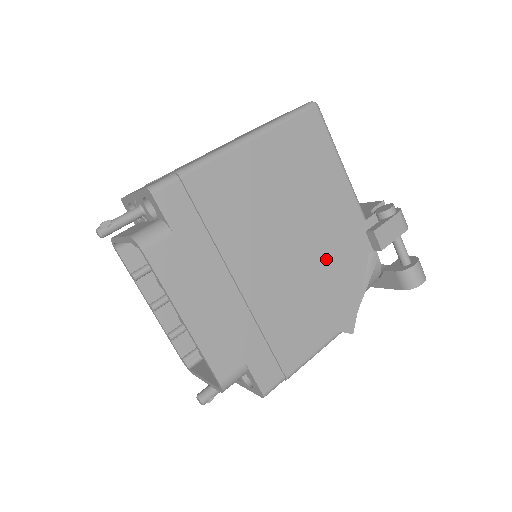
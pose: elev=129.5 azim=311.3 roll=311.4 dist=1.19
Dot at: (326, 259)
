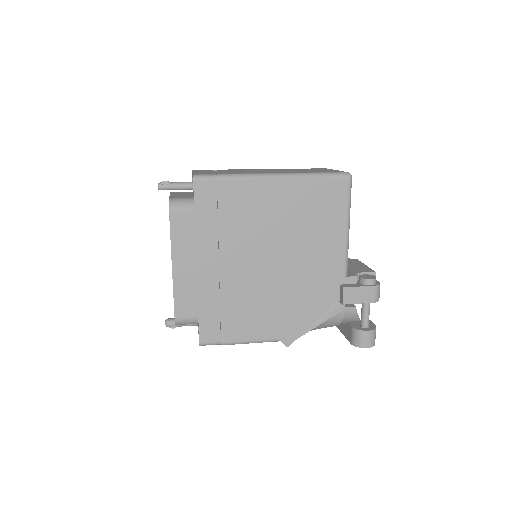
Dot at: (296, 286)
